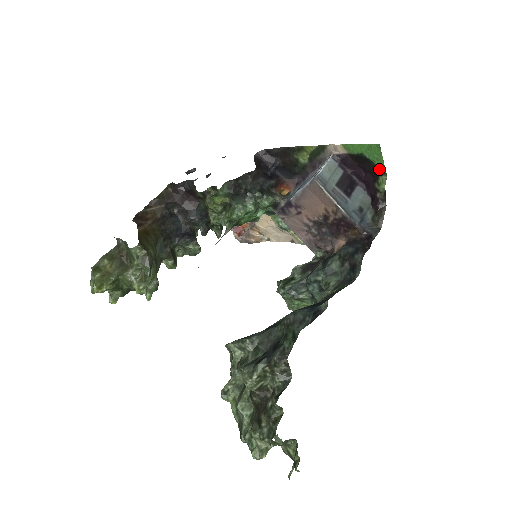
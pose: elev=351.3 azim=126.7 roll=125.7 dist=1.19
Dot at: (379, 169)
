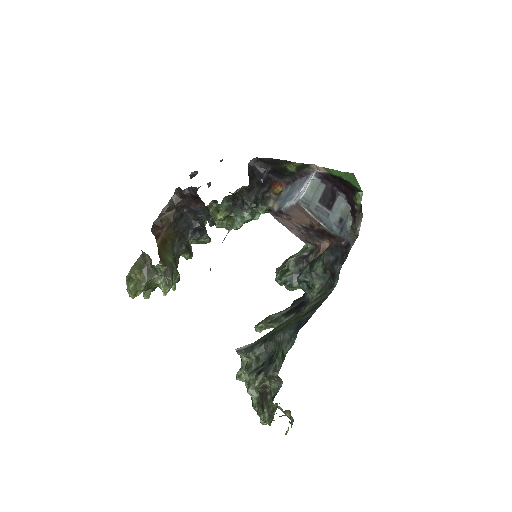
Dot at: (356, 188)
